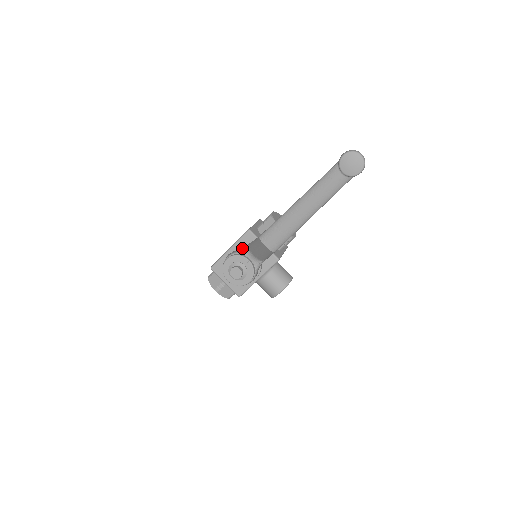
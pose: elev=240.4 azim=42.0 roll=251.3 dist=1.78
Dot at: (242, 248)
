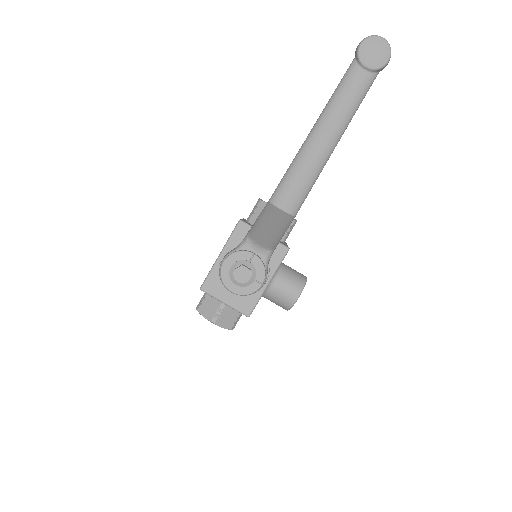
Dot at: occluded
